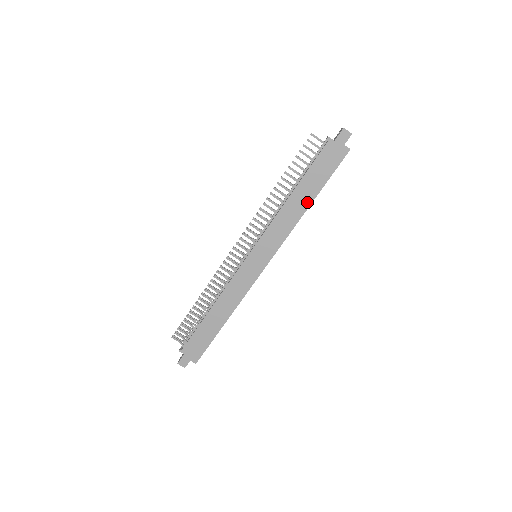
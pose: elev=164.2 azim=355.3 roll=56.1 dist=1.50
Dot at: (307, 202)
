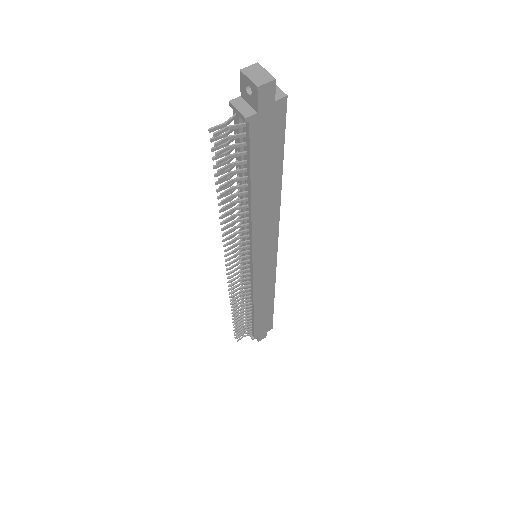
Dot at: (276, 188)
